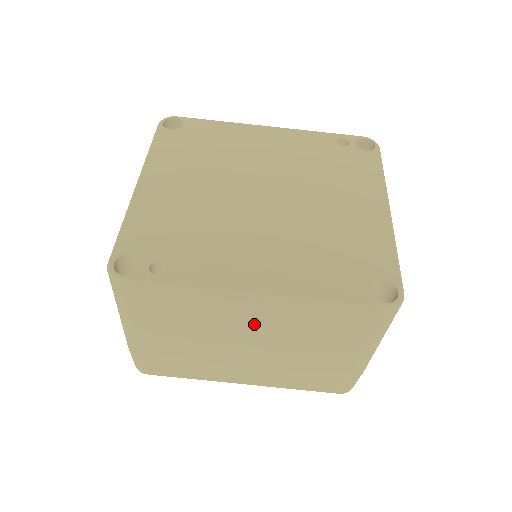
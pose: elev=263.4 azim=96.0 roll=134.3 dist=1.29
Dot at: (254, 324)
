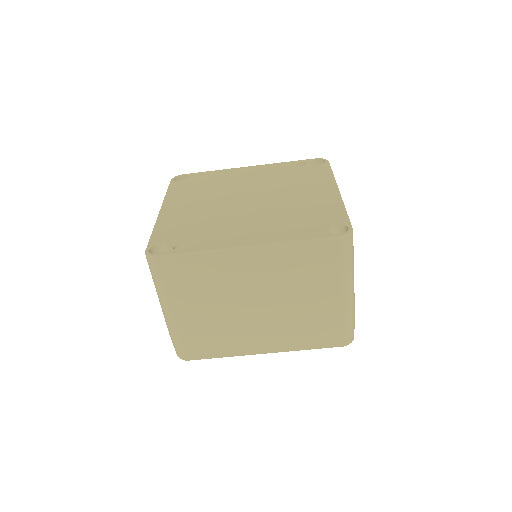
Dot at: (254, 278)
